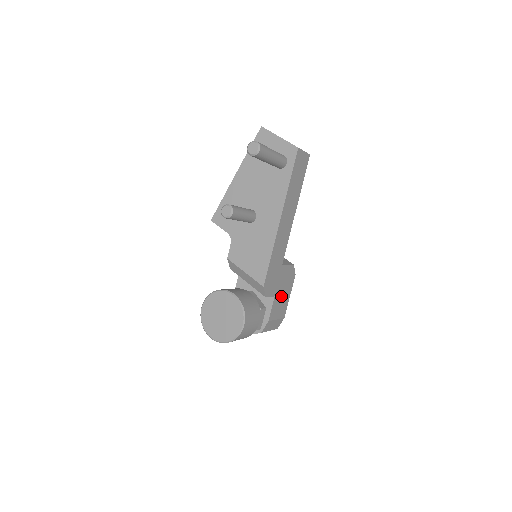
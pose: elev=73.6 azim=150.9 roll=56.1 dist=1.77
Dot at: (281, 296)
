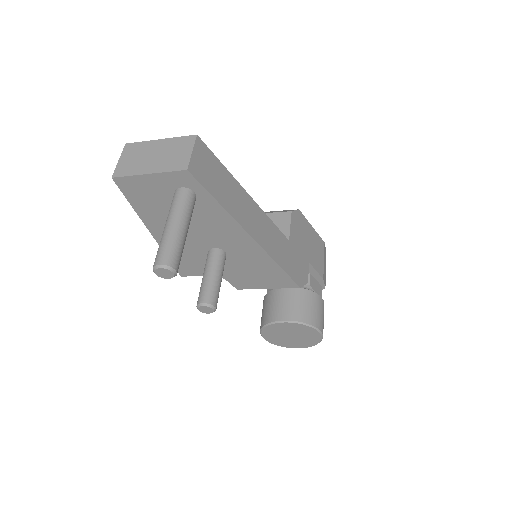
Dot at: (310, 247)
